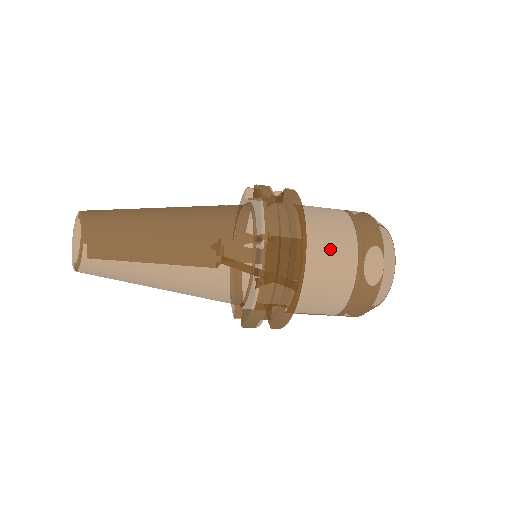
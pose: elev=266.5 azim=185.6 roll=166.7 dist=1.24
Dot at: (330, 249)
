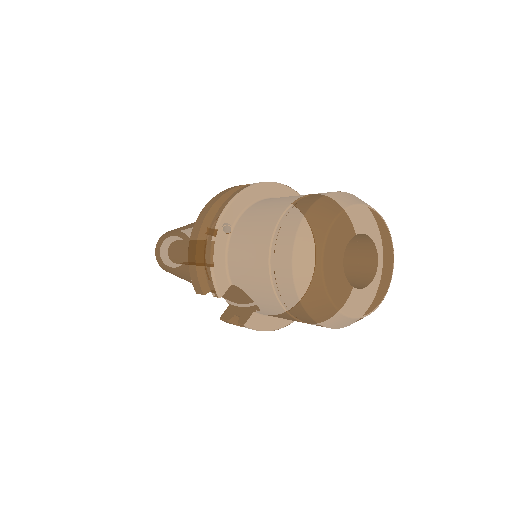
Dot at: (273, 202)
